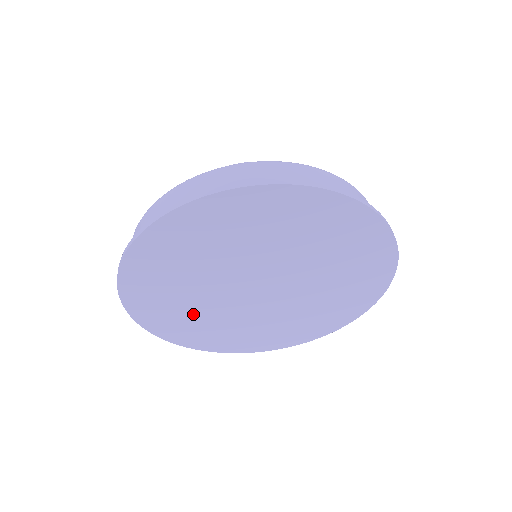
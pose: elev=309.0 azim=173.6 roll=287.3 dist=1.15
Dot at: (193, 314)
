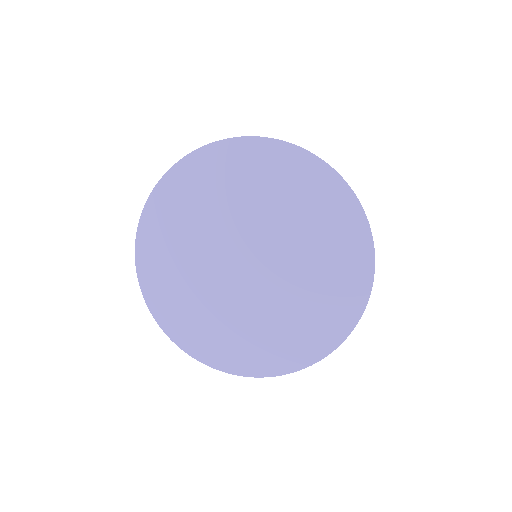
Dot at: (199, 305)
